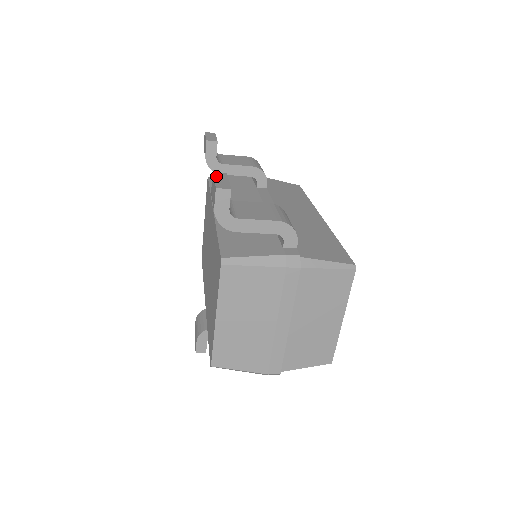
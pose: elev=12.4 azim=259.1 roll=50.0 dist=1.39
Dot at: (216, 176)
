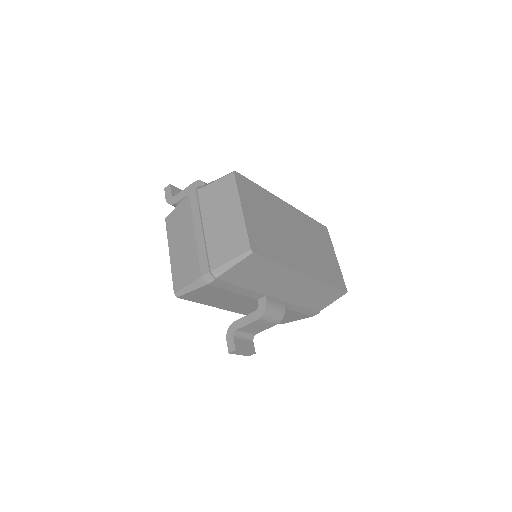
Dot at: occluded
